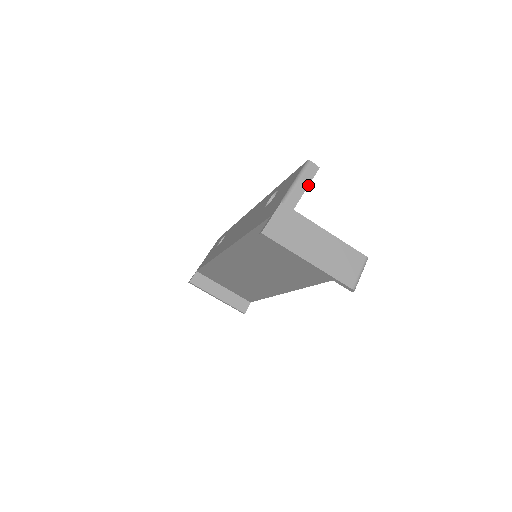
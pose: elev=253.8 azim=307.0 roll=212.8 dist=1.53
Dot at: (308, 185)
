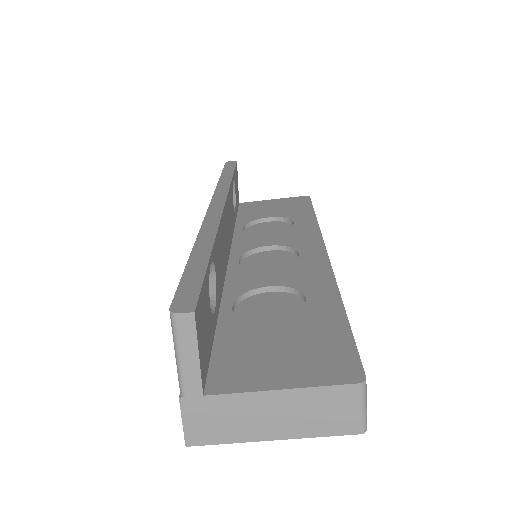
Dot at: (197, 351)
